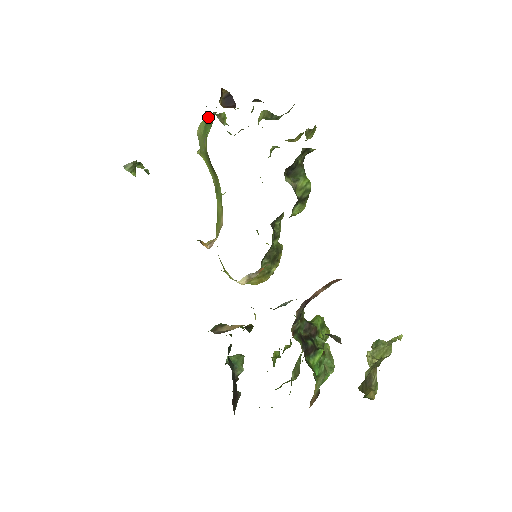
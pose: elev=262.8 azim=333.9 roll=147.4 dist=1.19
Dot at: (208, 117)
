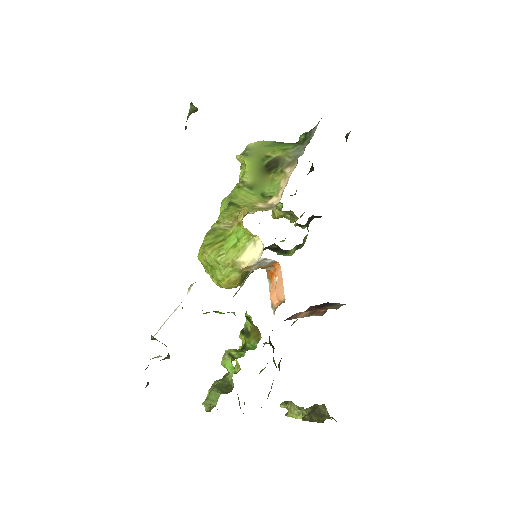
Dot at: (279, 142)
